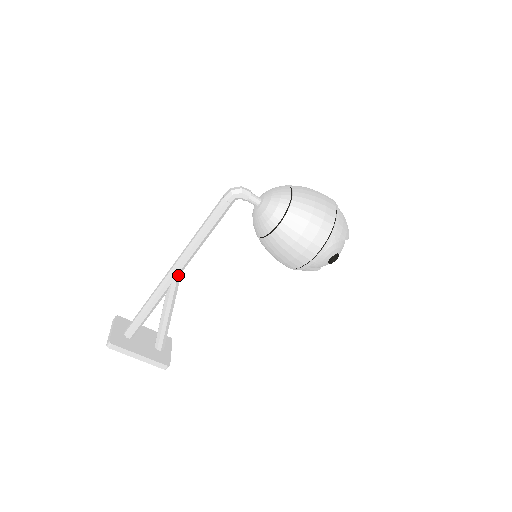
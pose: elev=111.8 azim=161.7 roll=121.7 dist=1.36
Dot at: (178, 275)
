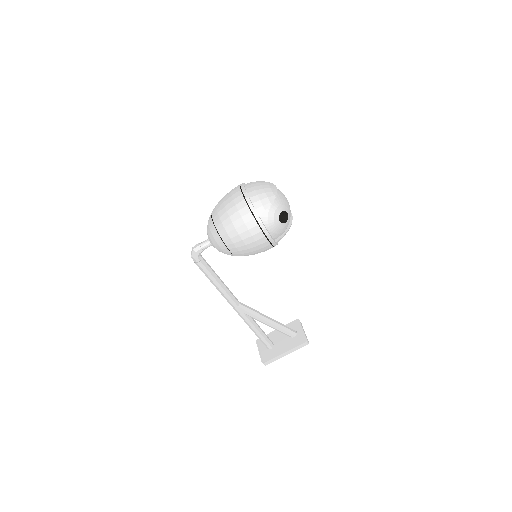
Dot at: (240, 307)
